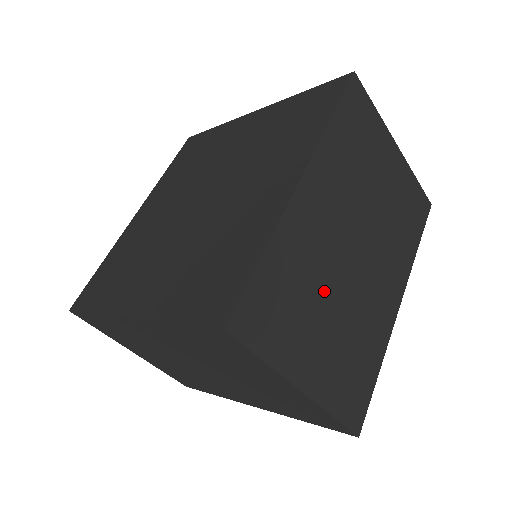
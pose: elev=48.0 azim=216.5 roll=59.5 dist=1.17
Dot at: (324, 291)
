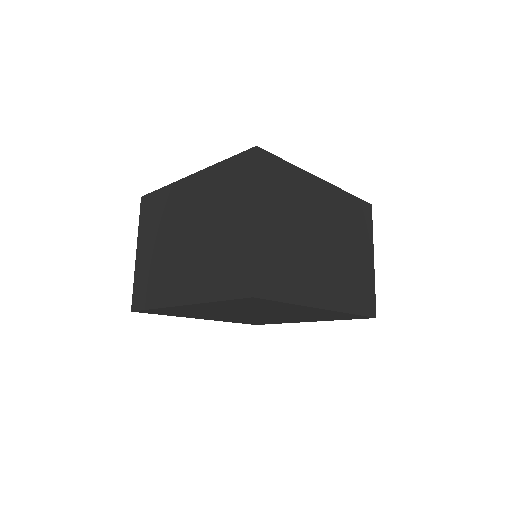
Dot at: (297, 219)
